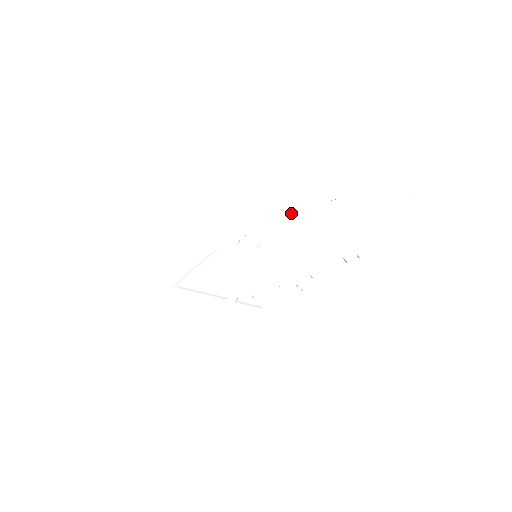
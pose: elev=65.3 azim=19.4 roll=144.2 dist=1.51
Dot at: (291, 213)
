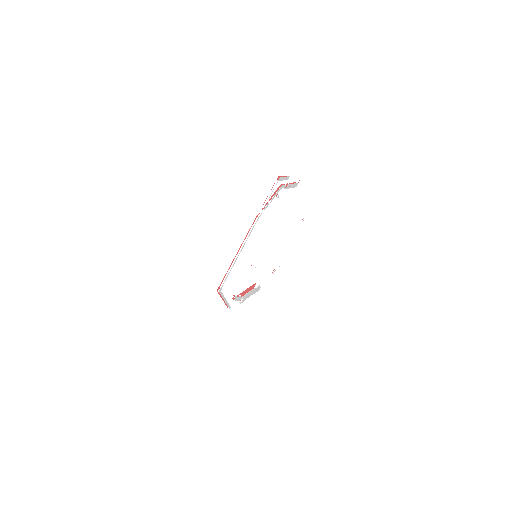
Dot at: (258, 290)
